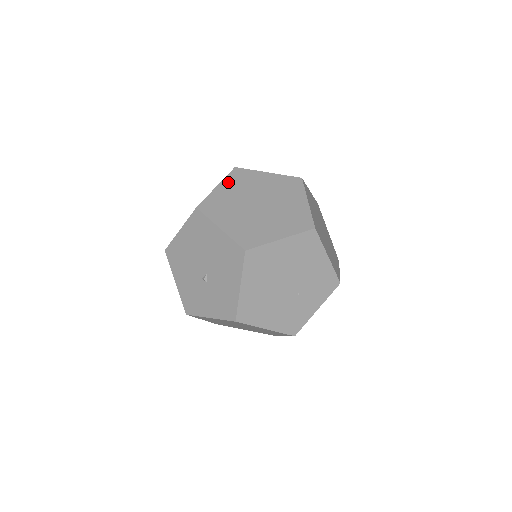
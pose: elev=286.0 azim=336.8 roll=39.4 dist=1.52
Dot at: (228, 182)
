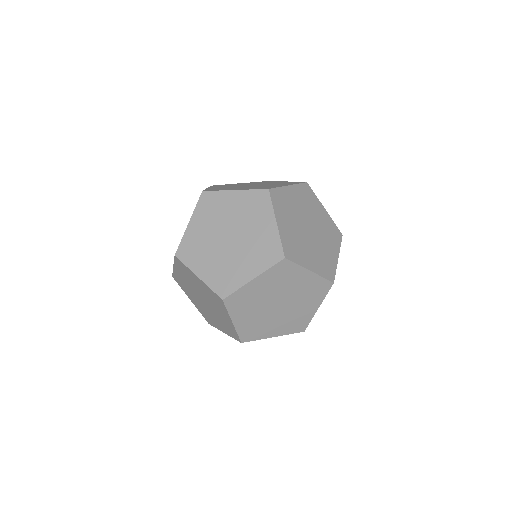
Dot at: (244, 196)
